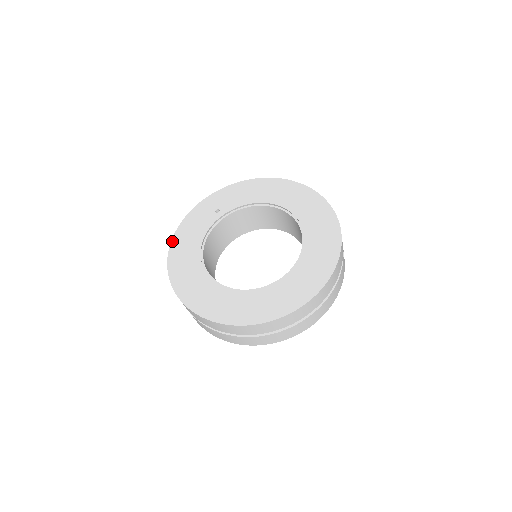
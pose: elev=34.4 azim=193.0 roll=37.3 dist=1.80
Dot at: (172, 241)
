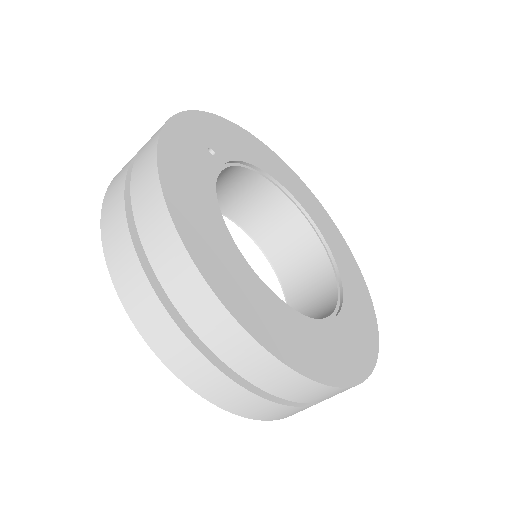
Dot at: (162, 177)
